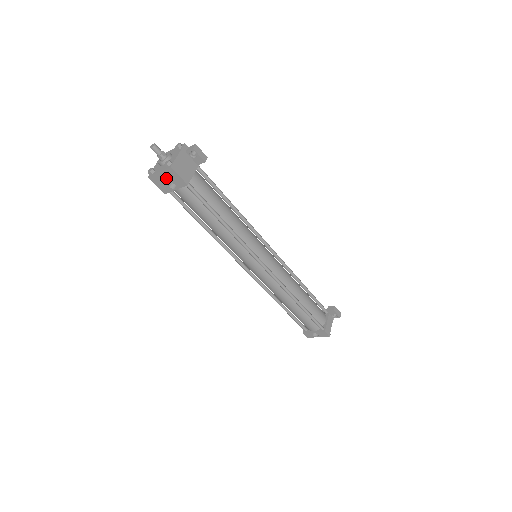
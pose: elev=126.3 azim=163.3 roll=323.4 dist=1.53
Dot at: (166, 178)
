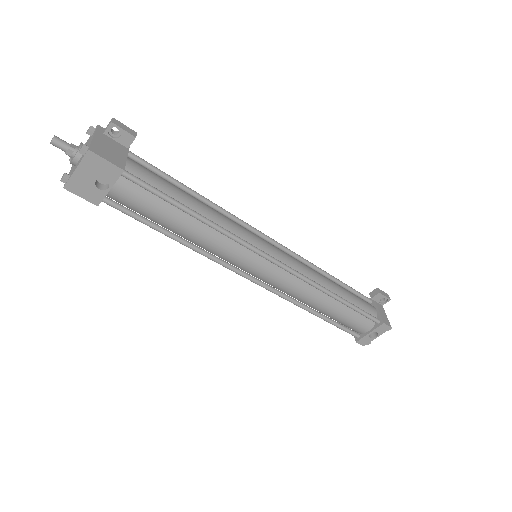
Dot at: (89, 175)
